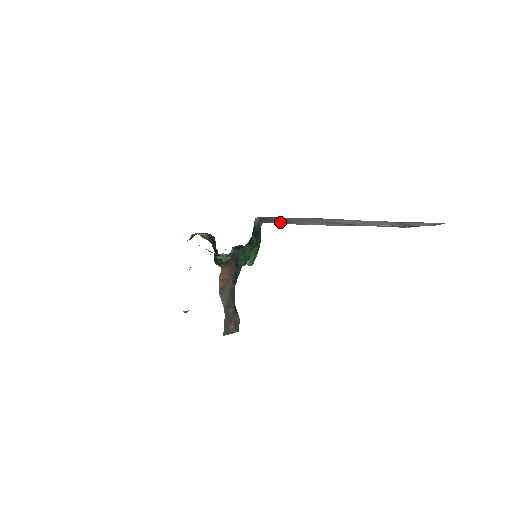
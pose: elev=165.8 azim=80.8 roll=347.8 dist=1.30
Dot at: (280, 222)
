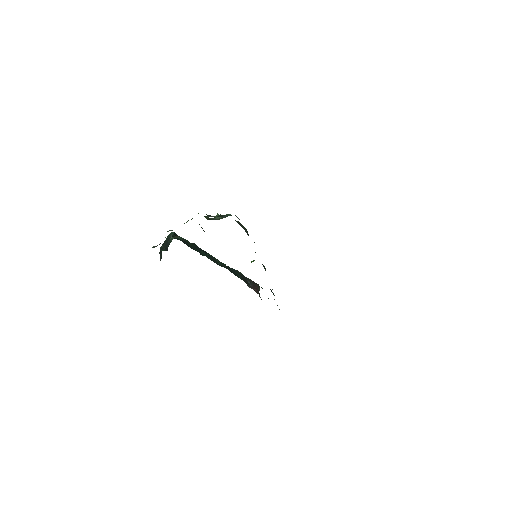
Dot at: occluded
